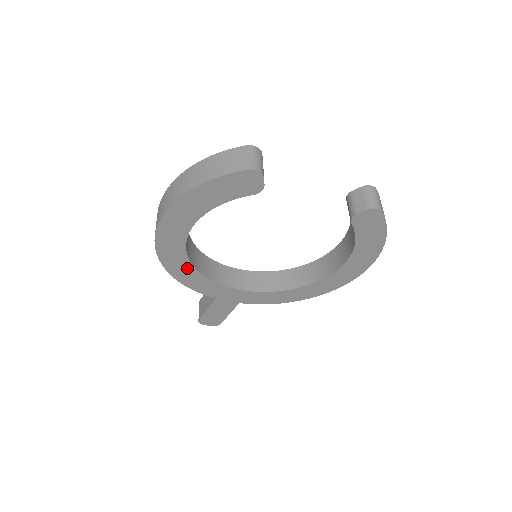
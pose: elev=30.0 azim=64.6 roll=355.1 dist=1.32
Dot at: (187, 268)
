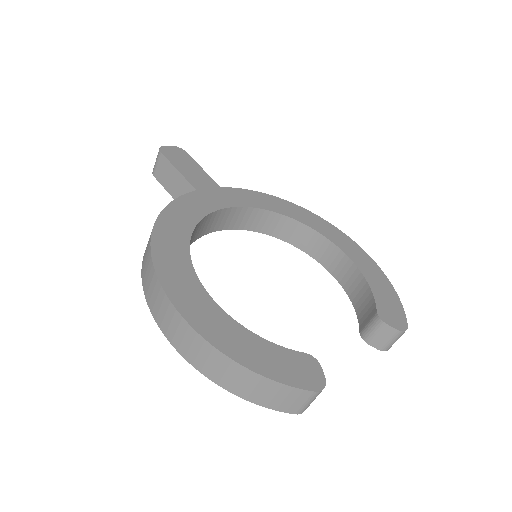
Dot at: occluded
